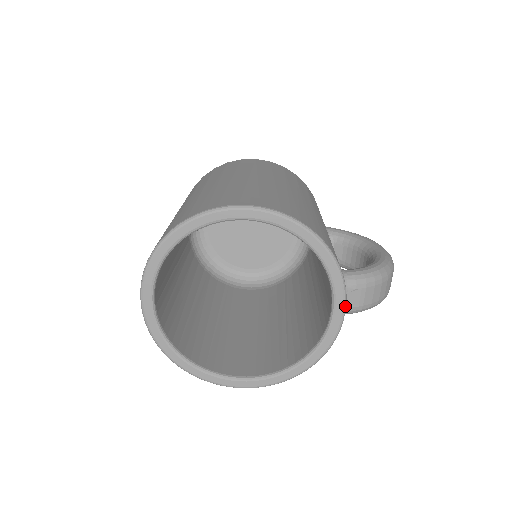
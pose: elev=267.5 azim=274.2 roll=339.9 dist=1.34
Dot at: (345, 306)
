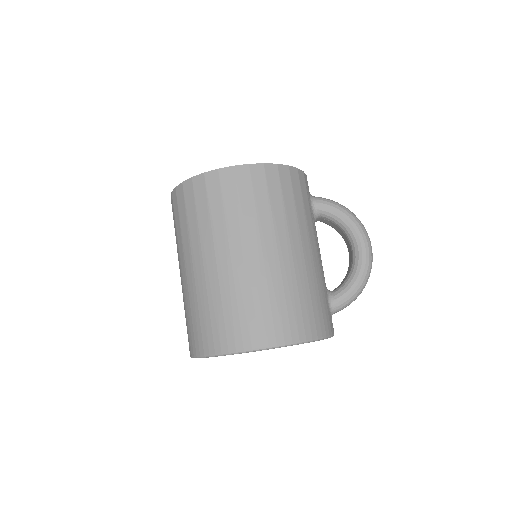
Dot at: occluded
